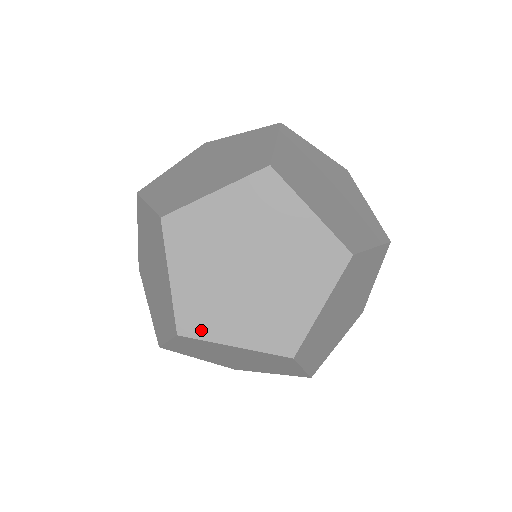
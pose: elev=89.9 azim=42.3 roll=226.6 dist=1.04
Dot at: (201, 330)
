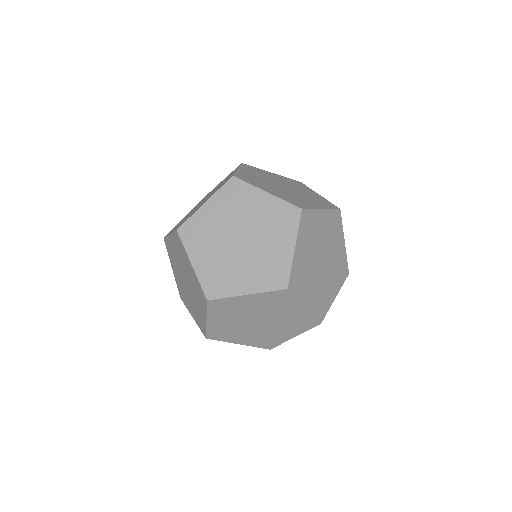
Dot at: (221, 291)
